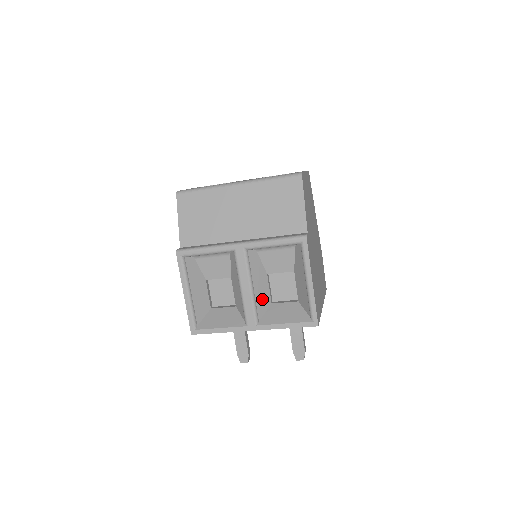
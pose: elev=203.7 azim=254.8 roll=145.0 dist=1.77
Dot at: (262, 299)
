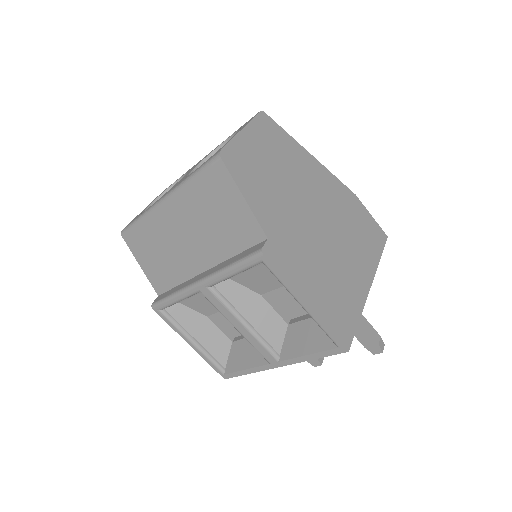
Dot at: (270, 328)
